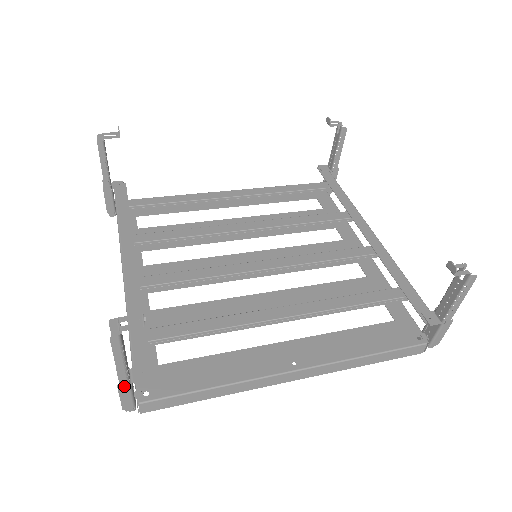
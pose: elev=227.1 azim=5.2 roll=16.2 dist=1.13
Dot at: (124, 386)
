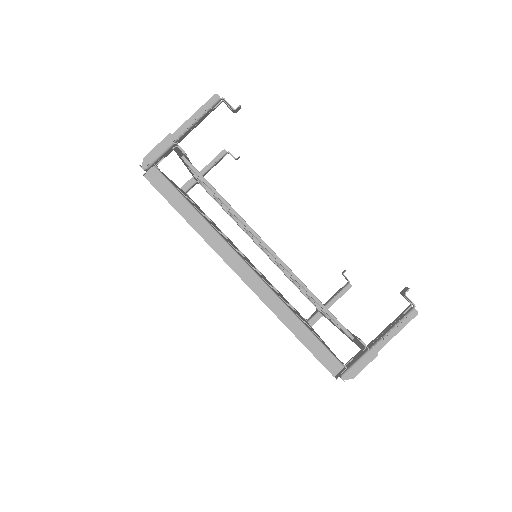
Dot at: (172, 138)
